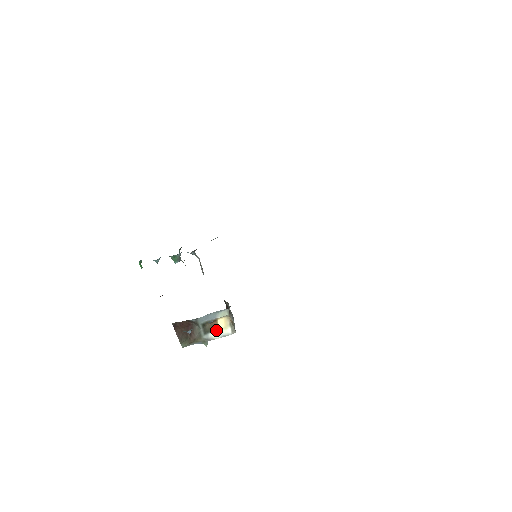
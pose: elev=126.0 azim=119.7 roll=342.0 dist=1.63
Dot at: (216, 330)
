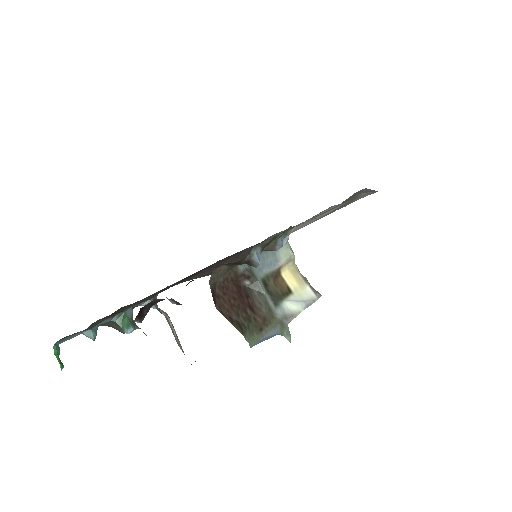
Dot at: (289, 295)
